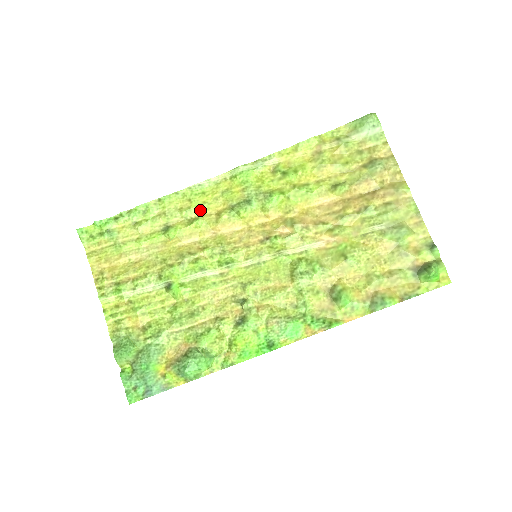
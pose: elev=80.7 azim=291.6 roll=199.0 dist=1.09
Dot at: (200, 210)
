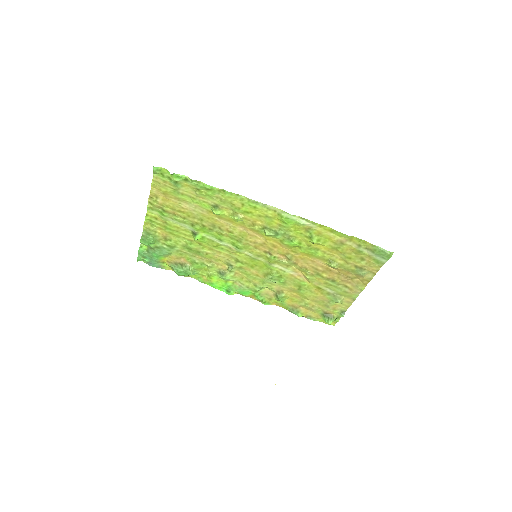
Dot at: (245, 214)
